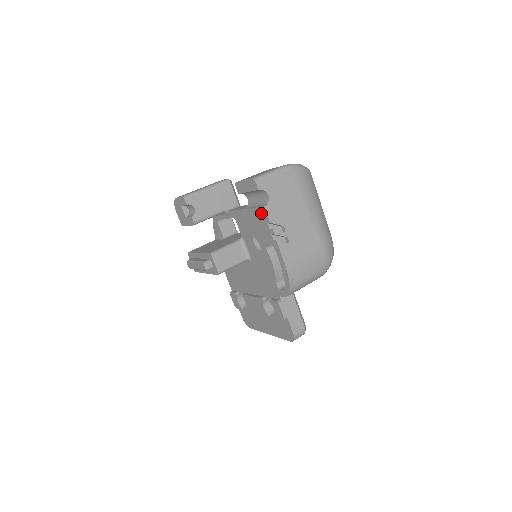
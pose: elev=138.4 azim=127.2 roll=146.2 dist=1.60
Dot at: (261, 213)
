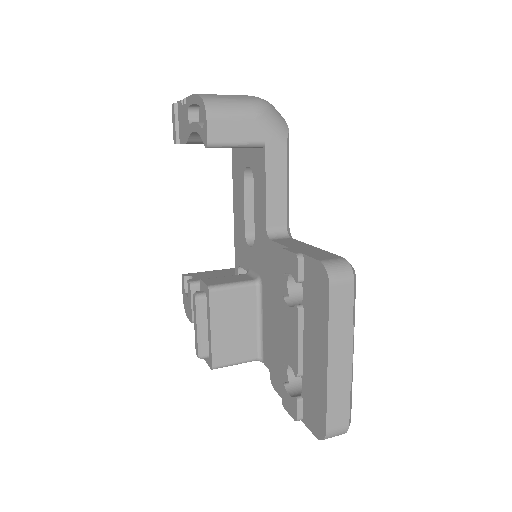
Dot at: (179, 111)
